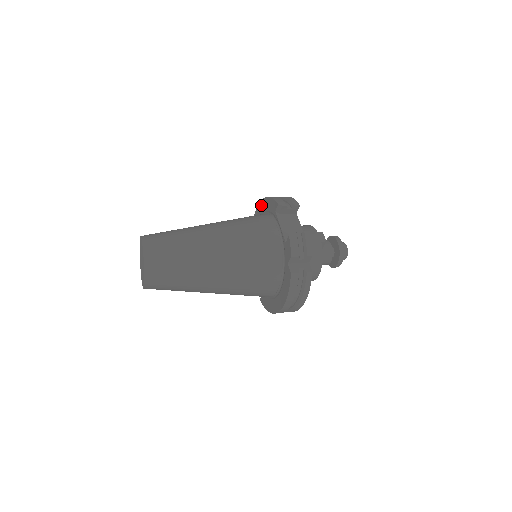
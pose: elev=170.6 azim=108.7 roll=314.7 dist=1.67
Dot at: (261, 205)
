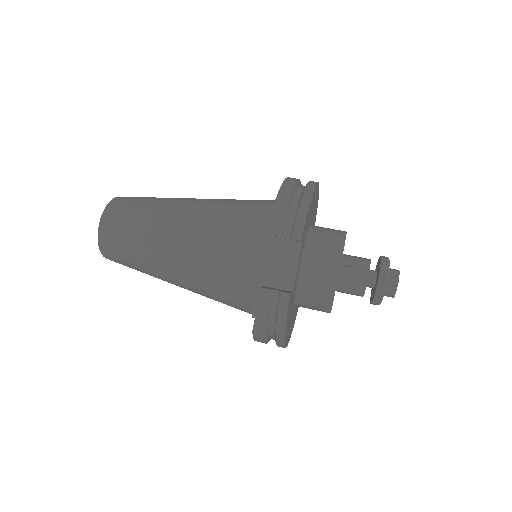
Dot at: occluded
